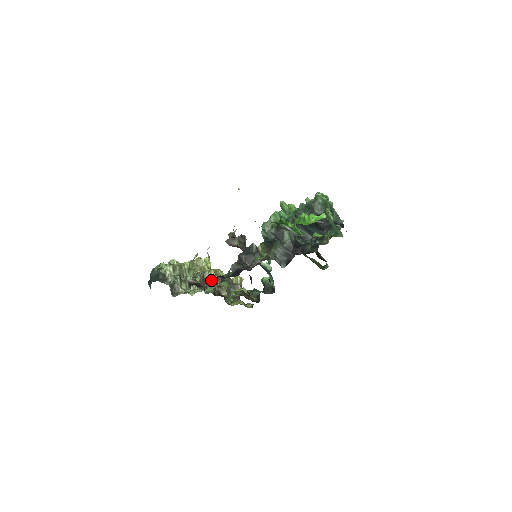
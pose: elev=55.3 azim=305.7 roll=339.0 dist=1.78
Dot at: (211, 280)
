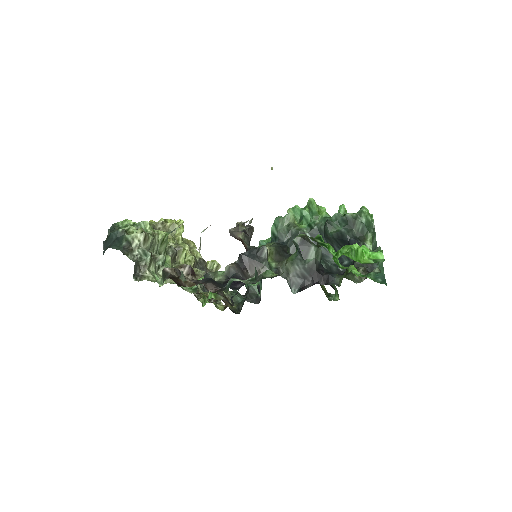
Dot at: (198, 282)
